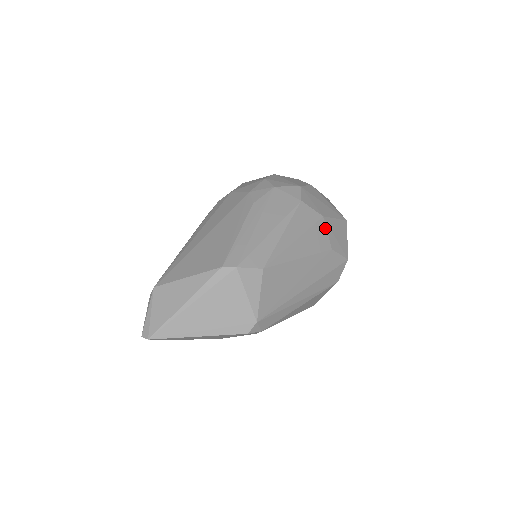
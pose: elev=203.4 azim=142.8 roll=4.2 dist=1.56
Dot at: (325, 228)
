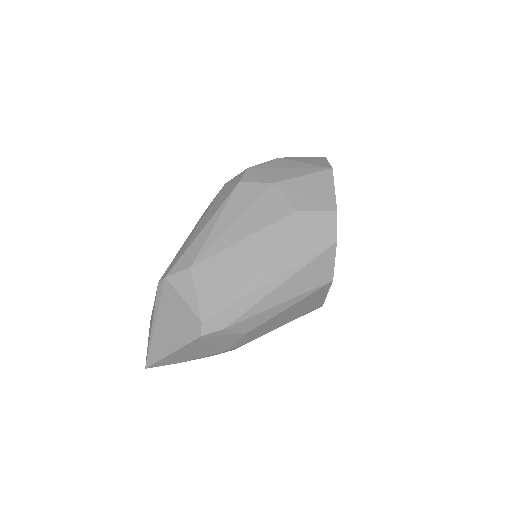
Dot at: (280, 193)
